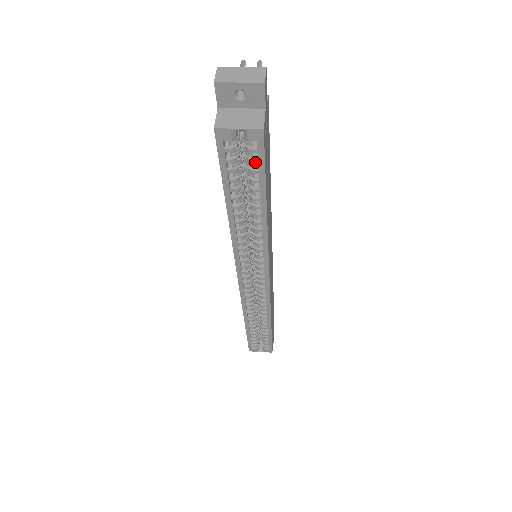
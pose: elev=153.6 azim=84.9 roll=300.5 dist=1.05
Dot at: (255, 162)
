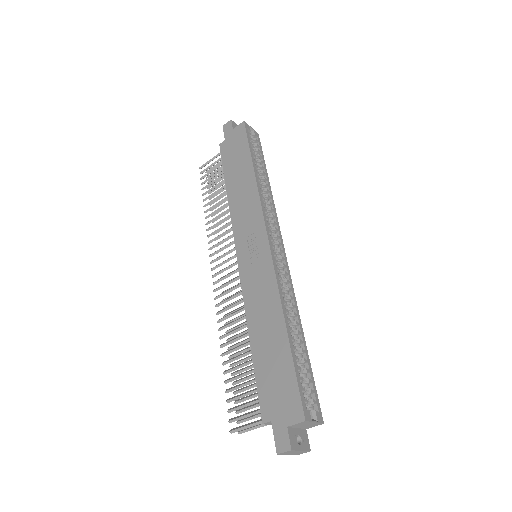
Dot at: (259, 146)
